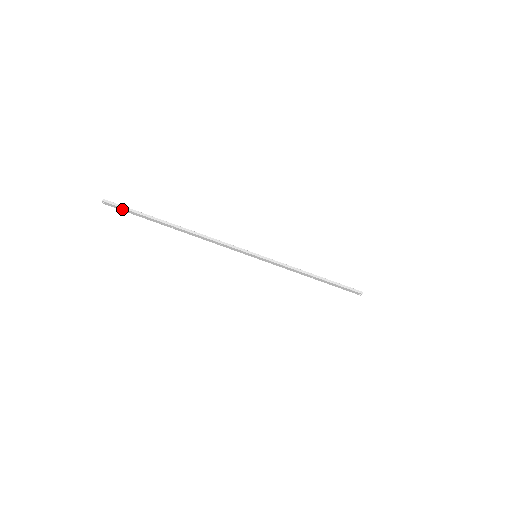
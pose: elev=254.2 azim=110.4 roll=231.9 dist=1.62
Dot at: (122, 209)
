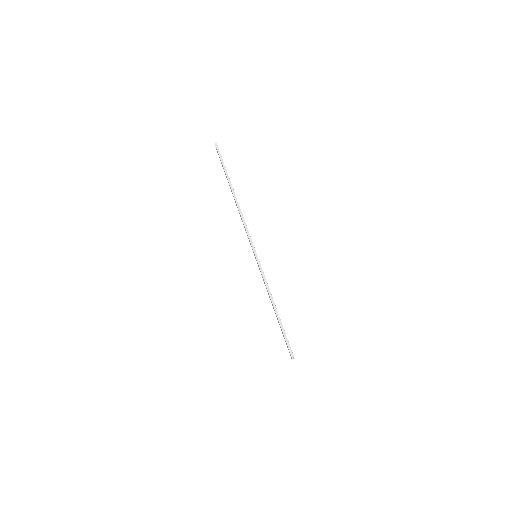
Dot at: (220, 157)
